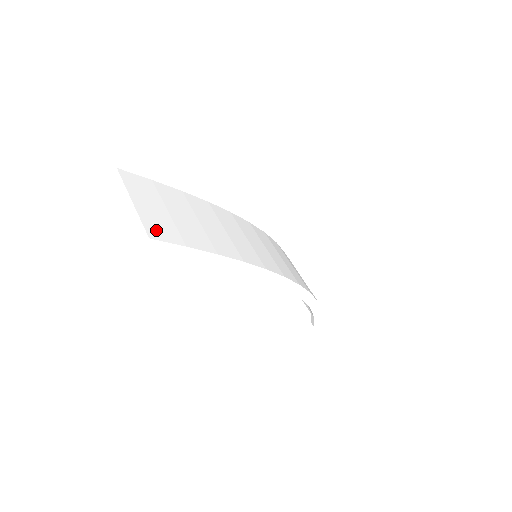
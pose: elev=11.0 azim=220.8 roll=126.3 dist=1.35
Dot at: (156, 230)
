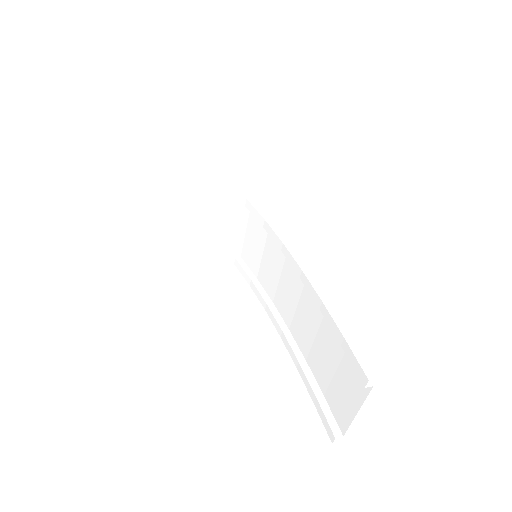
Dot at: occluded
